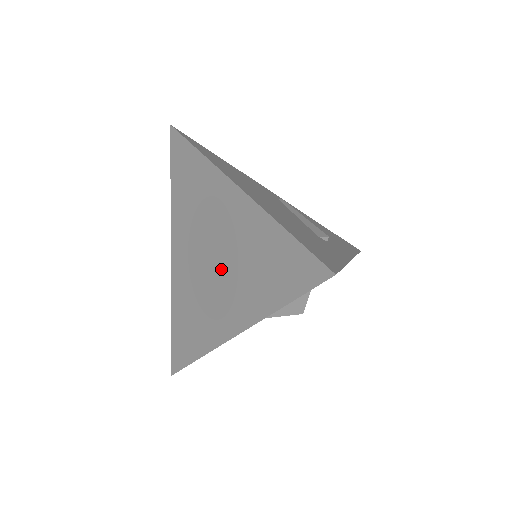
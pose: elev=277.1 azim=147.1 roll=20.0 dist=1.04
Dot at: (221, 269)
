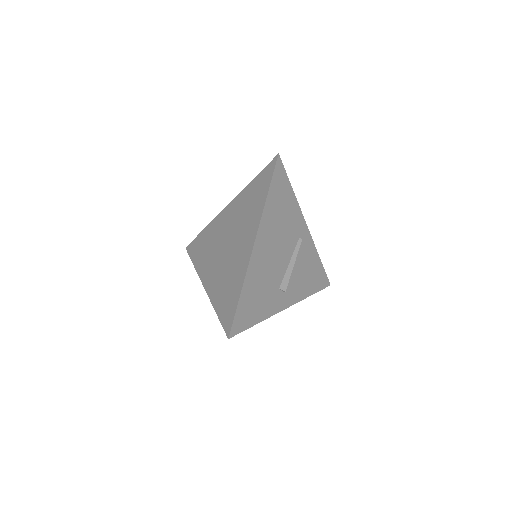
Dot at: (224, 258)
